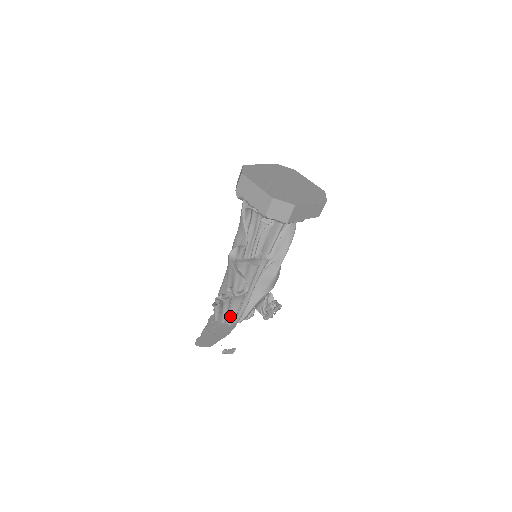
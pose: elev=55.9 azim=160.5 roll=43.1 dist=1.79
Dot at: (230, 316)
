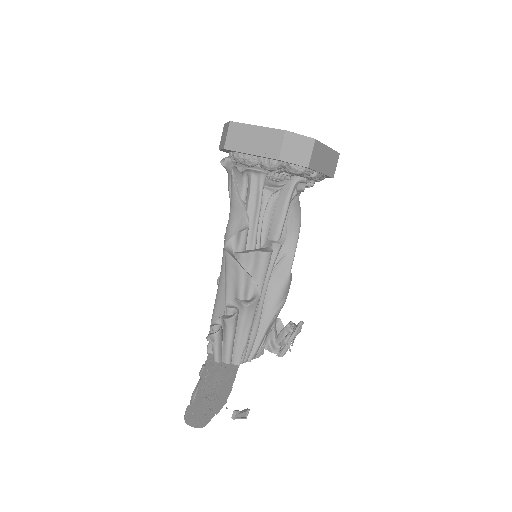
Dot at: (238, 348)
